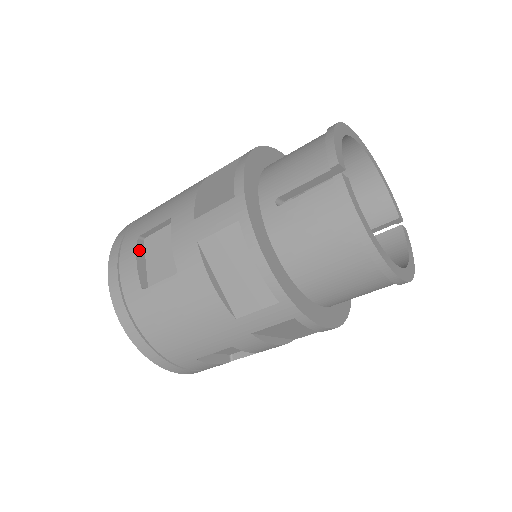
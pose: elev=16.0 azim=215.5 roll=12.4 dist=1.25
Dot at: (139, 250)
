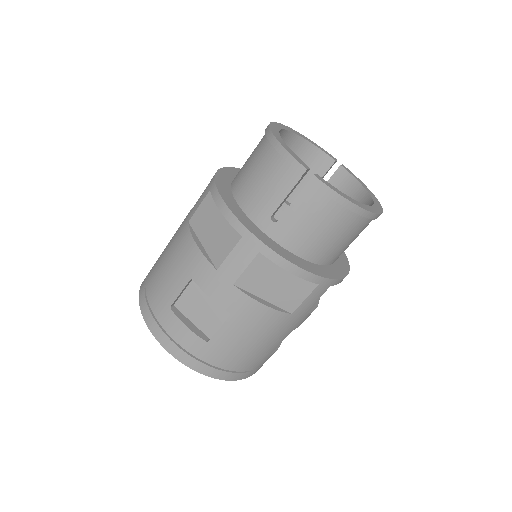
Dot at: (179, 317)
